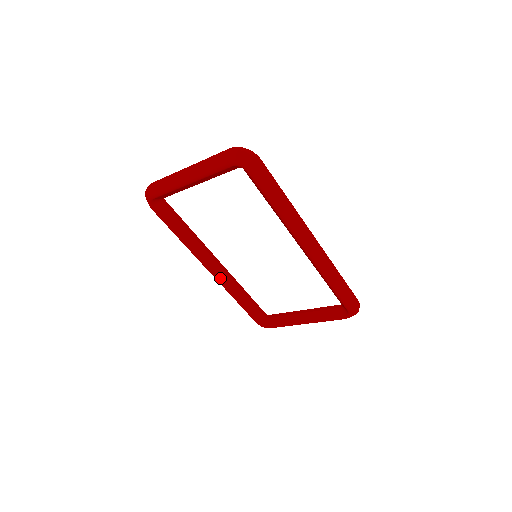
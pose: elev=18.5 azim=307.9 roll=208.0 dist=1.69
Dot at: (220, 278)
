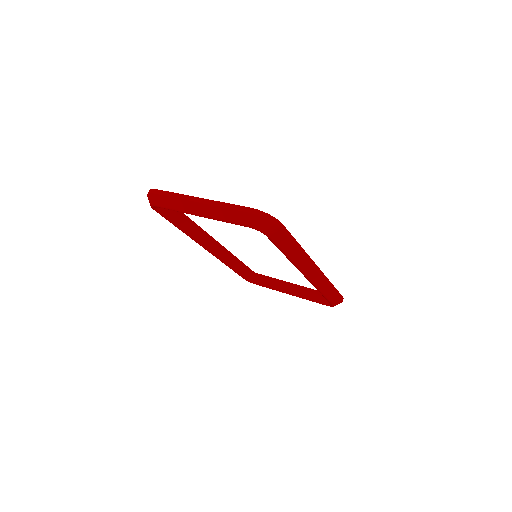
Dot at: (216, 254)
